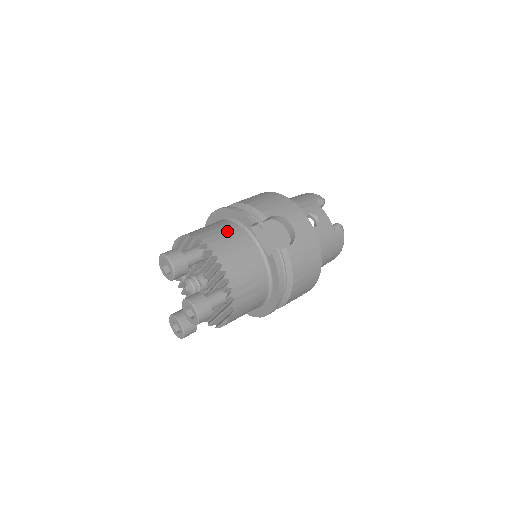
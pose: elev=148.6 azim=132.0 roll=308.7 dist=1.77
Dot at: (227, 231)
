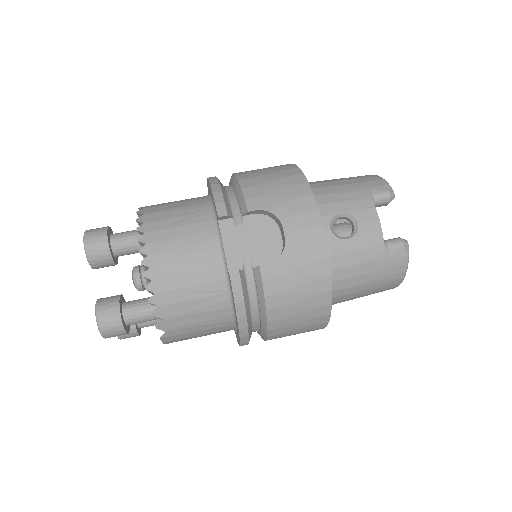
Dot at: (187, 217)
